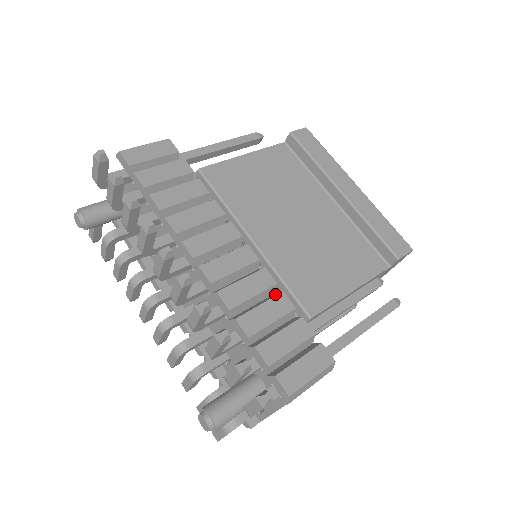
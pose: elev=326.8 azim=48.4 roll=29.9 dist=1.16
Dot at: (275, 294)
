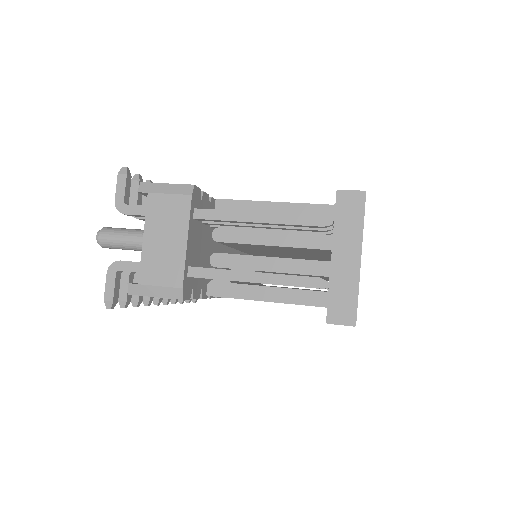
Dot at: occluded
